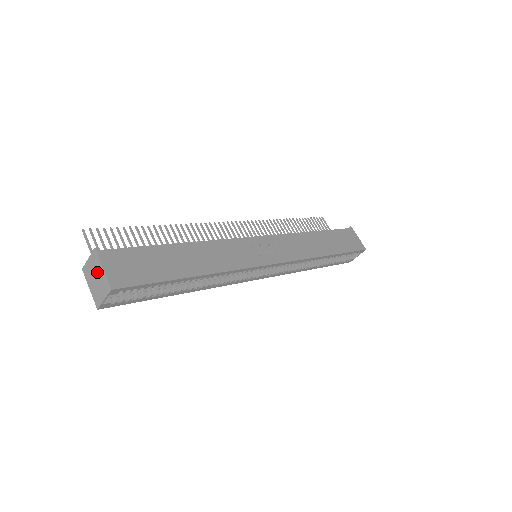
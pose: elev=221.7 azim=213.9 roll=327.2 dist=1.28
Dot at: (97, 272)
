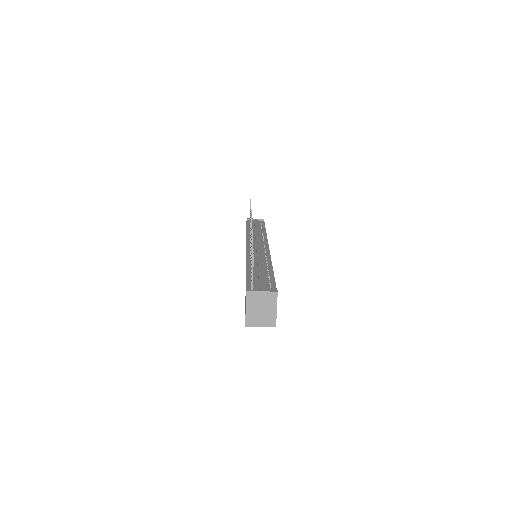
Dot at: (267, 307)
